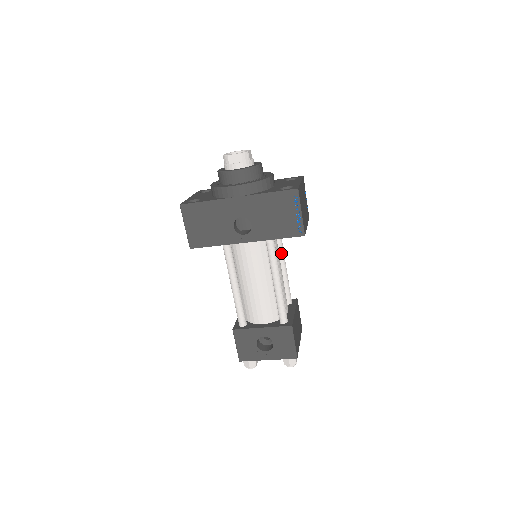
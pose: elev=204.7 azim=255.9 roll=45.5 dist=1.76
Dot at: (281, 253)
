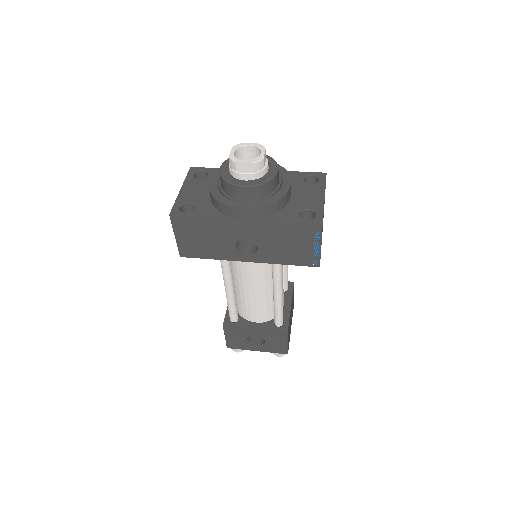
Dot at: occluded
